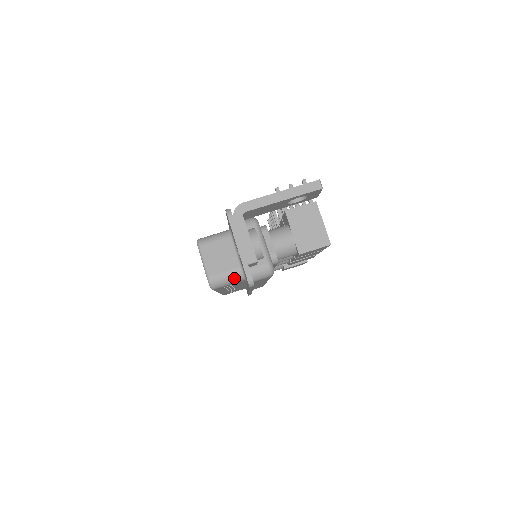
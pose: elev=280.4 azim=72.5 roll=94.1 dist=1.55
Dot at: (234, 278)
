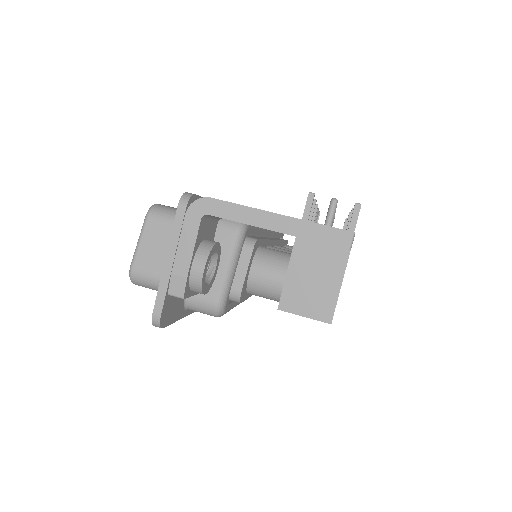
Dot at: occluded
